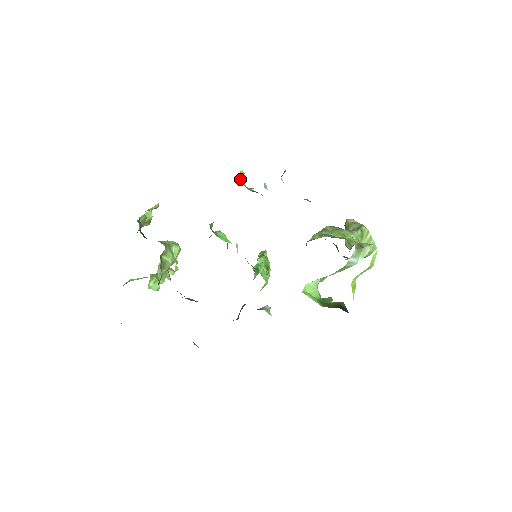
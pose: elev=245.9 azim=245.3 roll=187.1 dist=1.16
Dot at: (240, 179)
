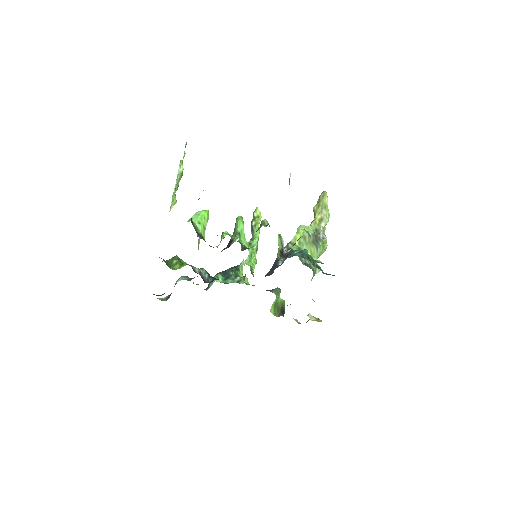
Dot at: (278, 248)
